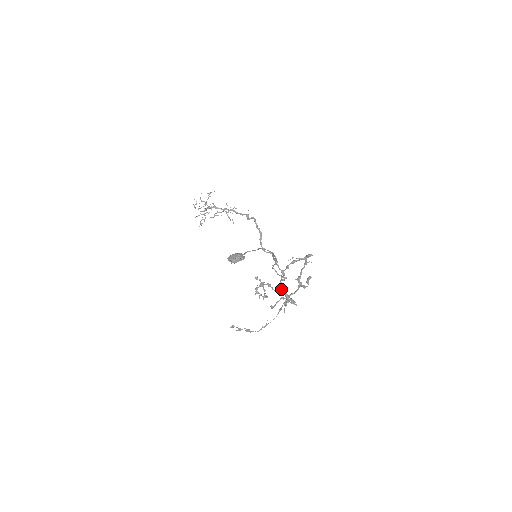
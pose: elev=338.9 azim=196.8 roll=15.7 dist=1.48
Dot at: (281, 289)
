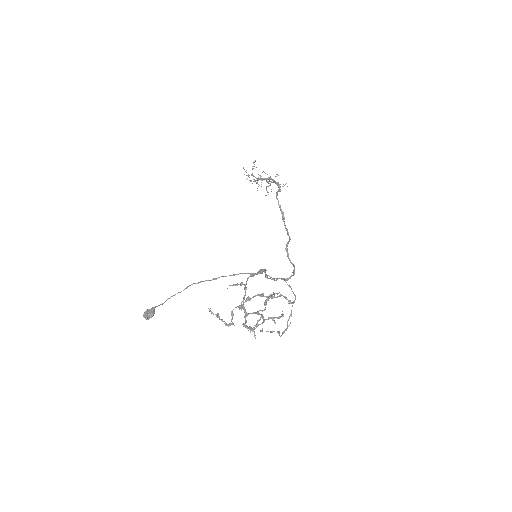
Dot at: occluded
